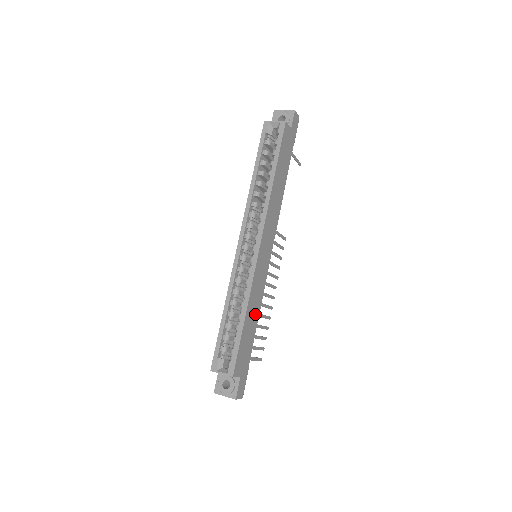
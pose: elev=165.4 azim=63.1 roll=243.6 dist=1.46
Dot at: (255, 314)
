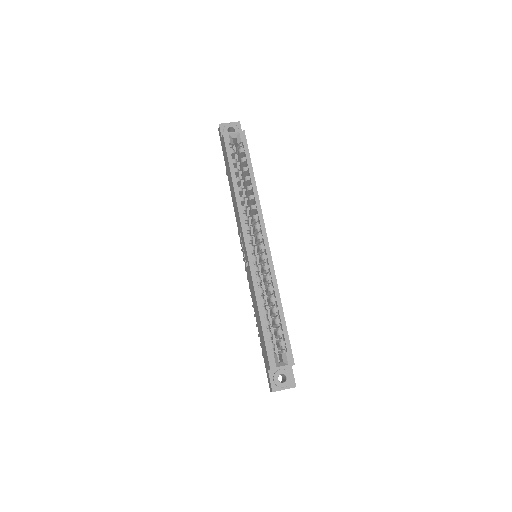
Dot at: occluded
